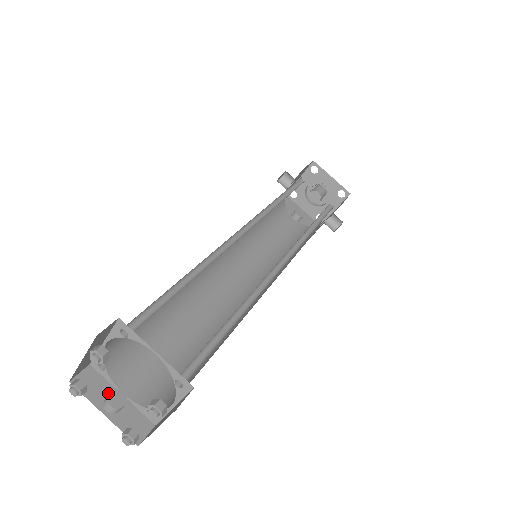
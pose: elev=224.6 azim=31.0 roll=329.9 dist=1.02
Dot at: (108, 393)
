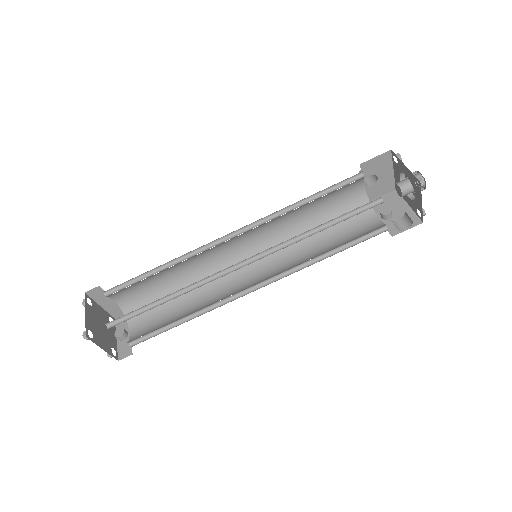
Dot at: (125, 329)
